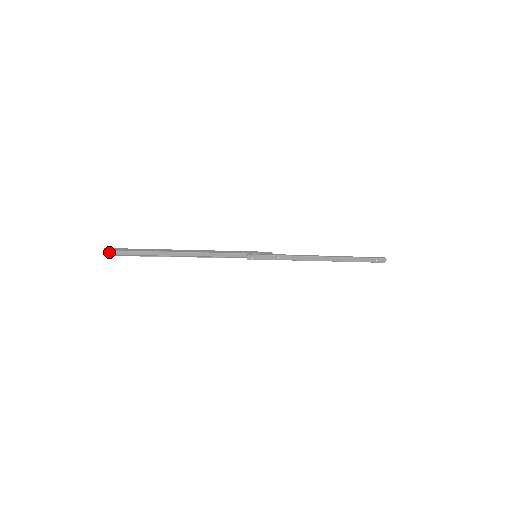
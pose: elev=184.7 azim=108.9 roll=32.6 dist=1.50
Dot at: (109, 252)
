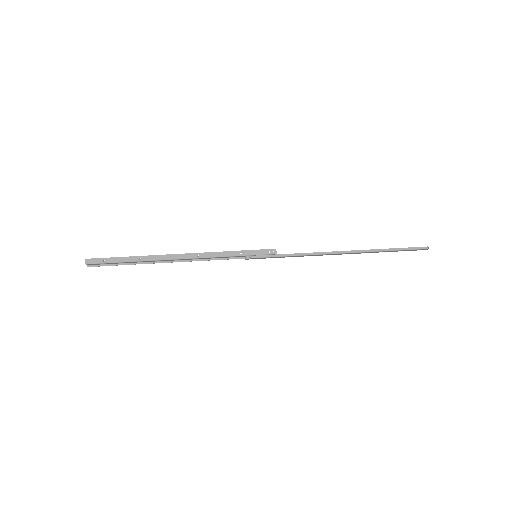
Dot at: (91, 264)
